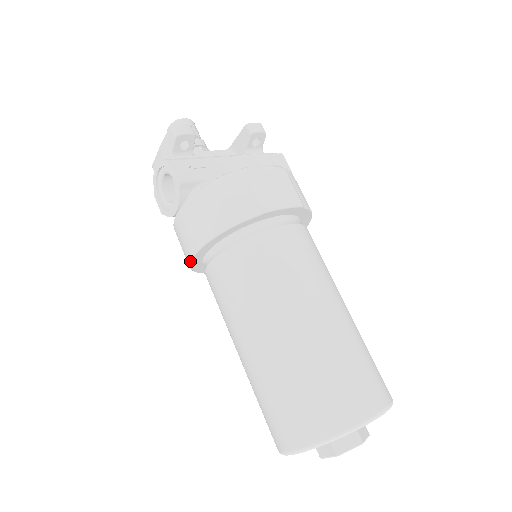
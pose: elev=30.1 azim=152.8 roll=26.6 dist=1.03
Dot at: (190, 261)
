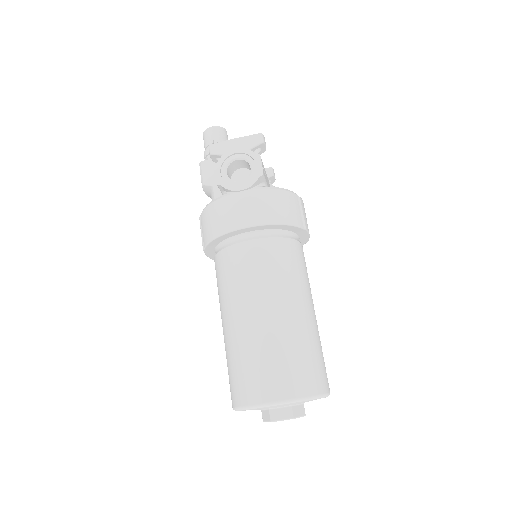
Dot at: (234, 230)
